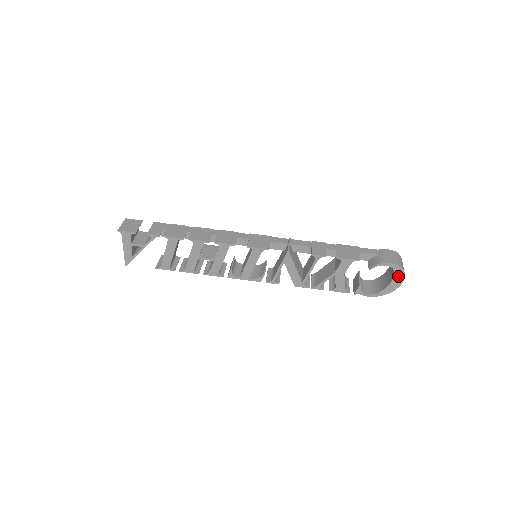
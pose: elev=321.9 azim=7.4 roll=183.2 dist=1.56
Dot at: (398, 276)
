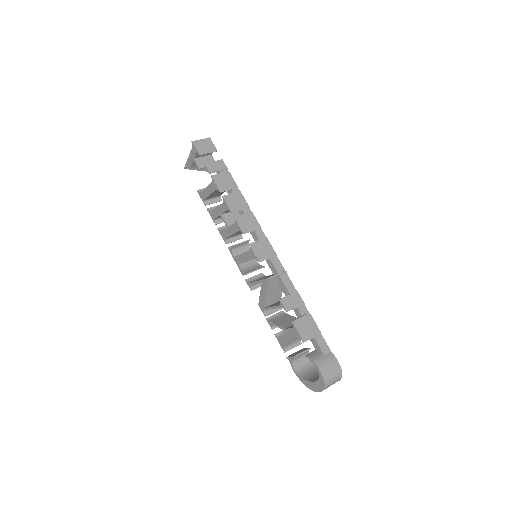
Dot at: (319, 385)
